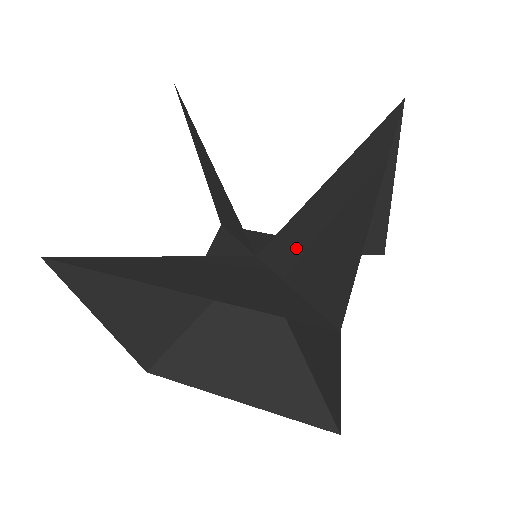
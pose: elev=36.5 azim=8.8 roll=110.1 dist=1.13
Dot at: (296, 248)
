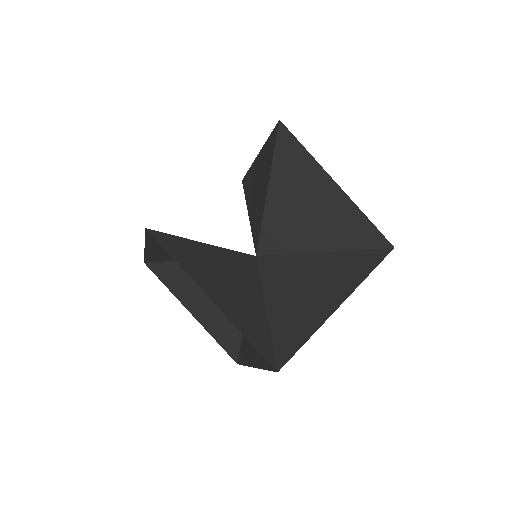
Dot at: (260, 204)
